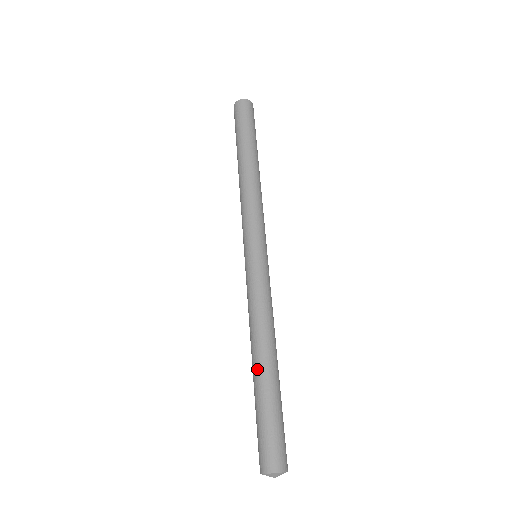
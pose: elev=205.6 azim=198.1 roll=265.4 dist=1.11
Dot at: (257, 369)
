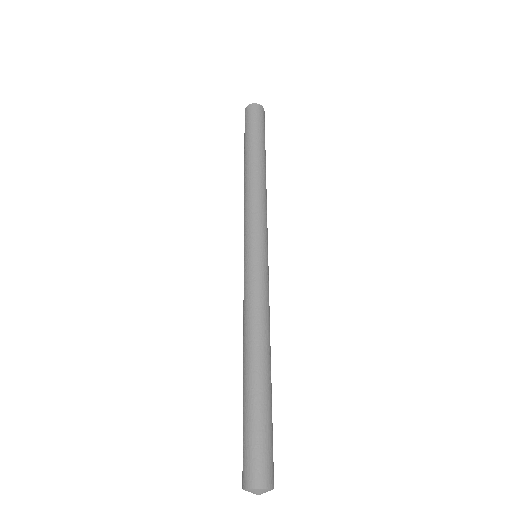
Dot at: (246, 372)
